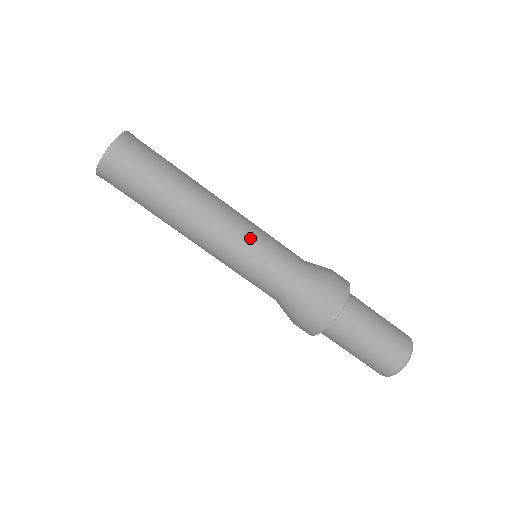
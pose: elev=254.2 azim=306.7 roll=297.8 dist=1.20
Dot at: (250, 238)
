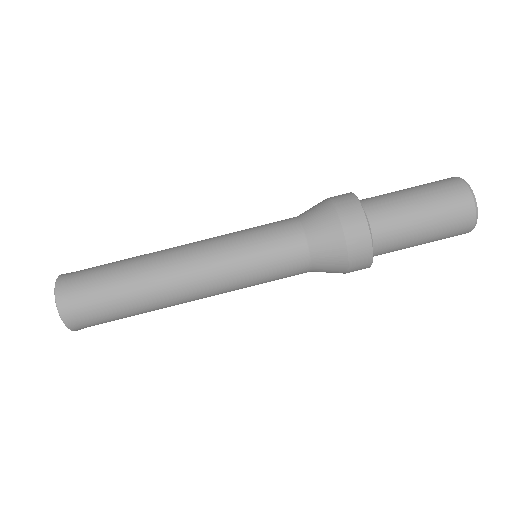
Dot at: (229, 234)
